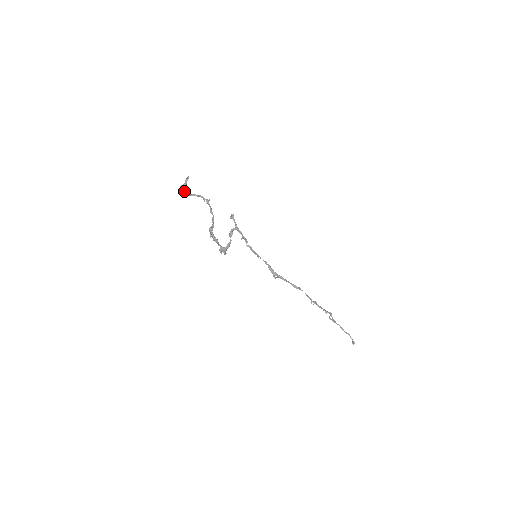
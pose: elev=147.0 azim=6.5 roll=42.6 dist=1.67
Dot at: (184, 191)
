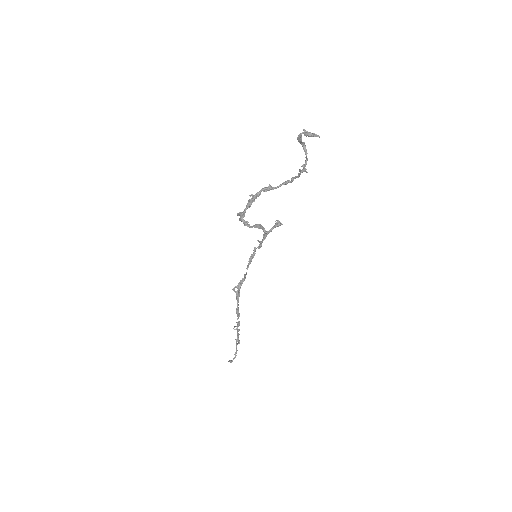
Dot at: (300, 135)
